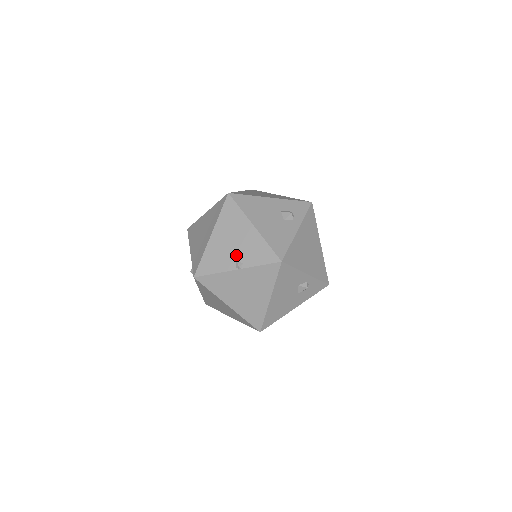
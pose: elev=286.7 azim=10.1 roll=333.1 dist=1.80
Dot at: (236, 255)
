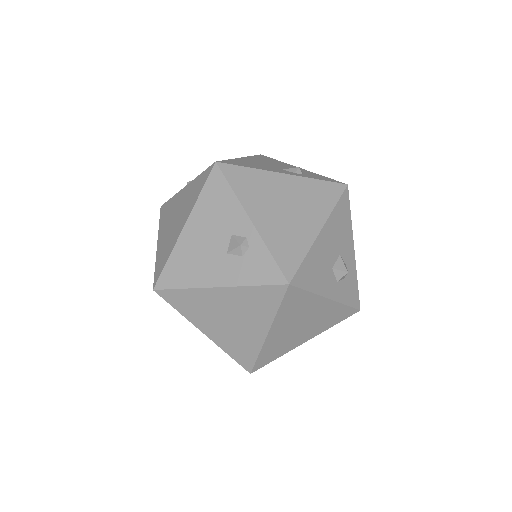
Dot at: occluded
